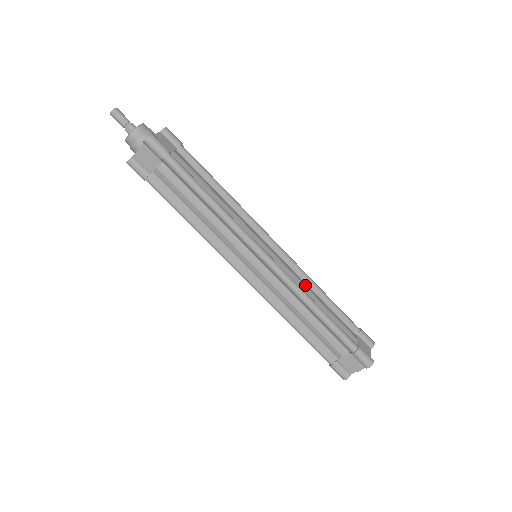
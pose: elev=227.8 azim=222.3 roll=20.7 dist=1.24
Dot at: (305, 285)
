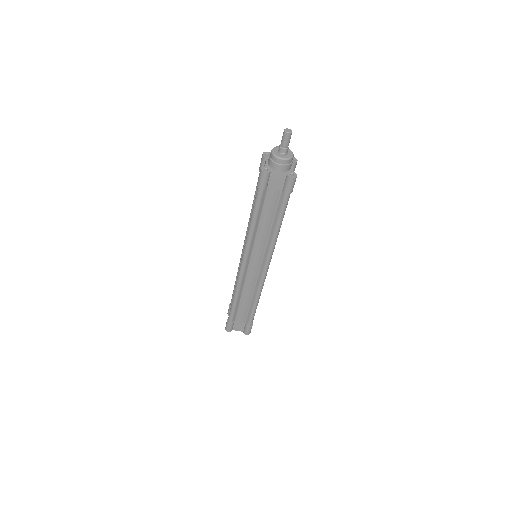
Dot at: occluded
